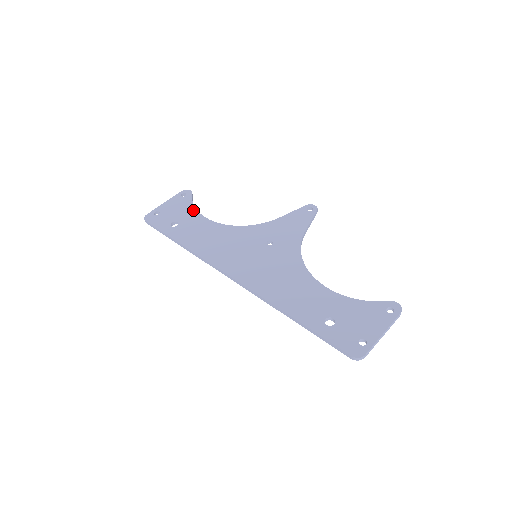
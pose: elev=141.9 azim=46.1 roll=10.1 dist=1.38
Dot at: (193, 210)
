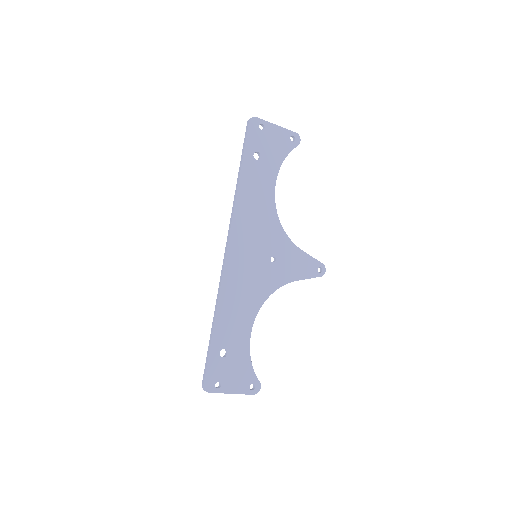
Dot at: (279, 163)
